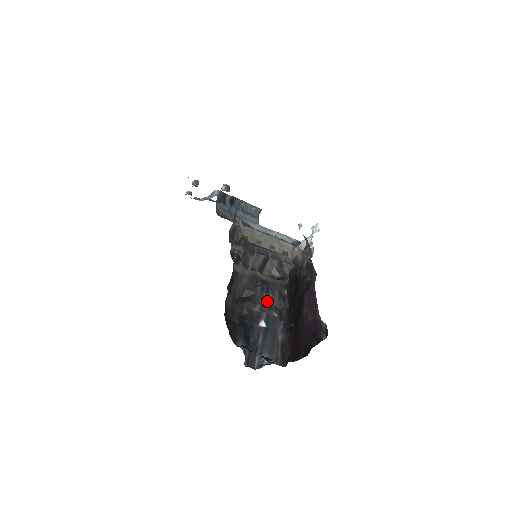
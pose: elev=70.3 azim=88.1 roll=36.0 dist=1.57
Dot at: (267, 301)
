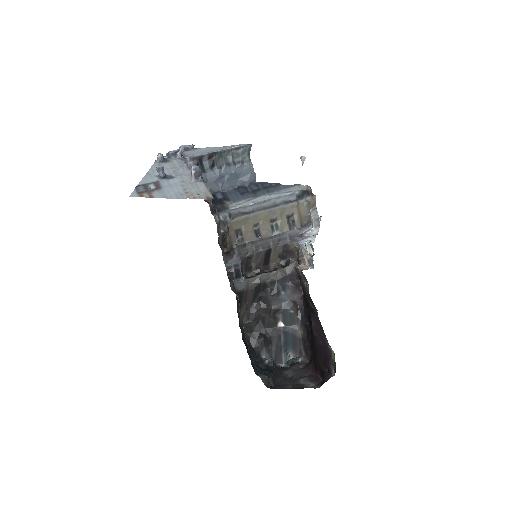
Dot at: (280, 300)
